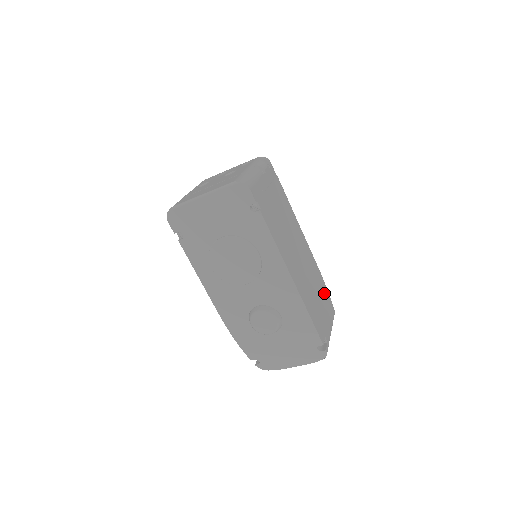
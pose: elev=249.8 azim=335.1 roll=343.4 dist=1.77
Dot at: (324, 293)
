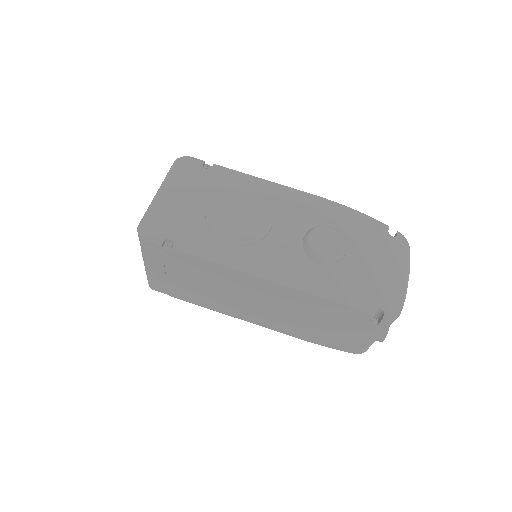
Dot at: occluded
